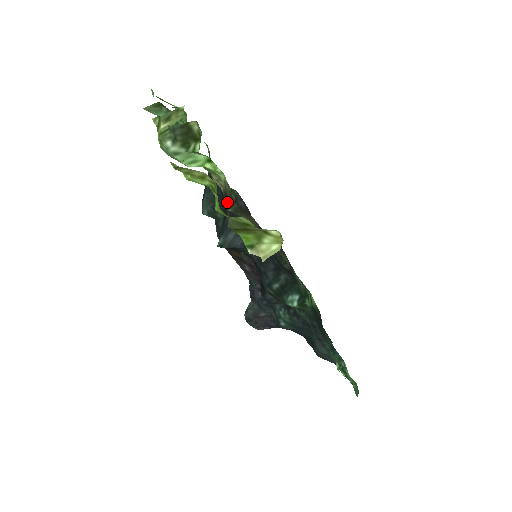
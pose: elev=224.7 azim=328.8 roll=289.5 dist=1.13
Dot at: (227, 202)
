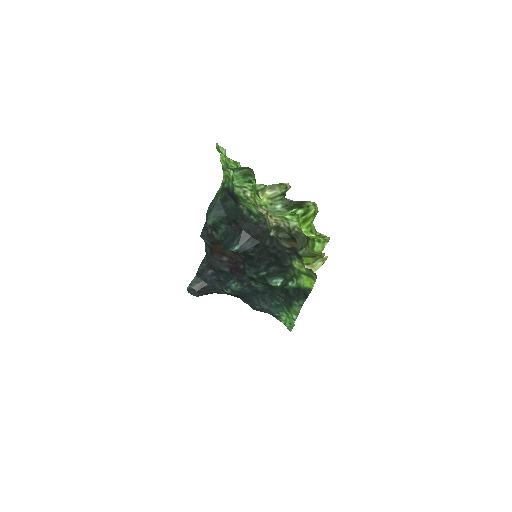
Dot at: (275, 232)
